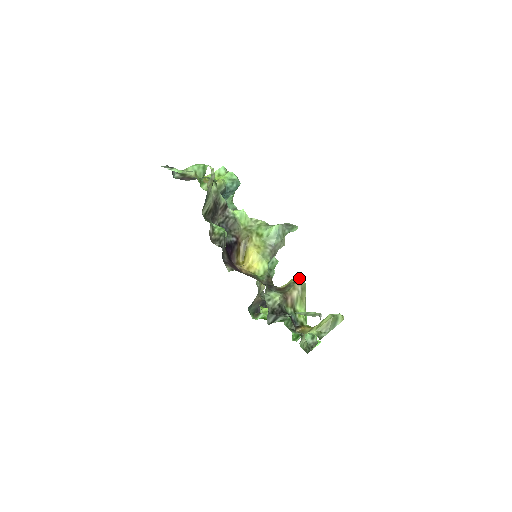
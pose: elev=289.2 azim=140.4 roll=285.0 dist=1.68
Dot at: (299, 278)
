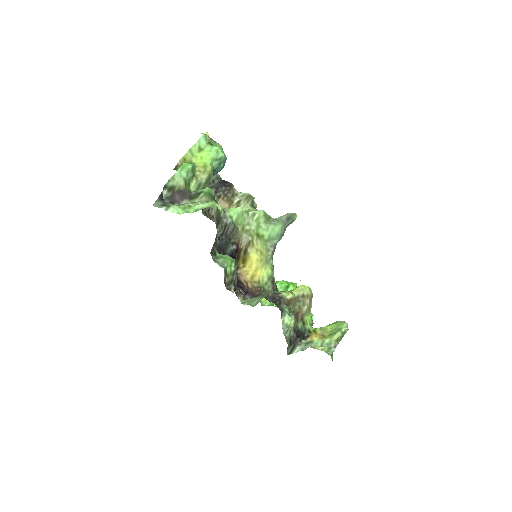
Dot at: (307, 289)
